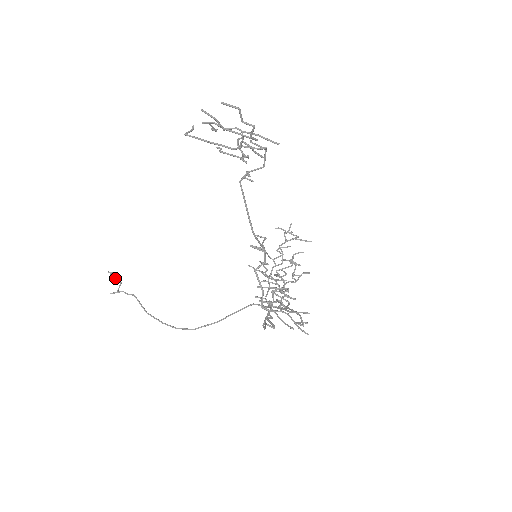
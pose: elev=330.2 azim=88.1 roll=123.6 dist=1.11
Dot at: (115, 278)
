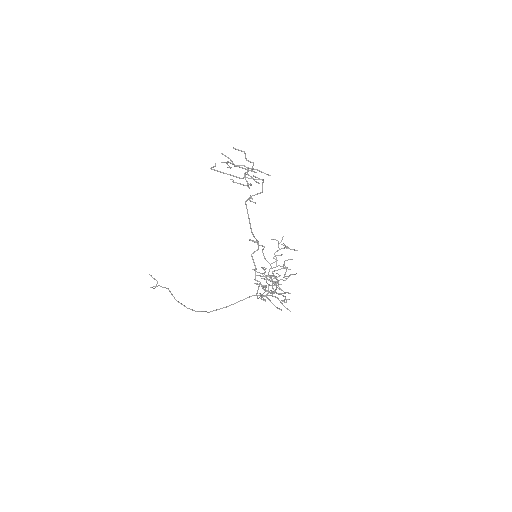
Dot at: (154, 279)
